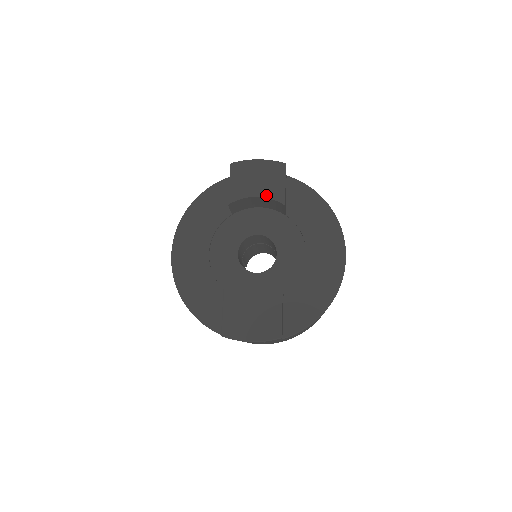
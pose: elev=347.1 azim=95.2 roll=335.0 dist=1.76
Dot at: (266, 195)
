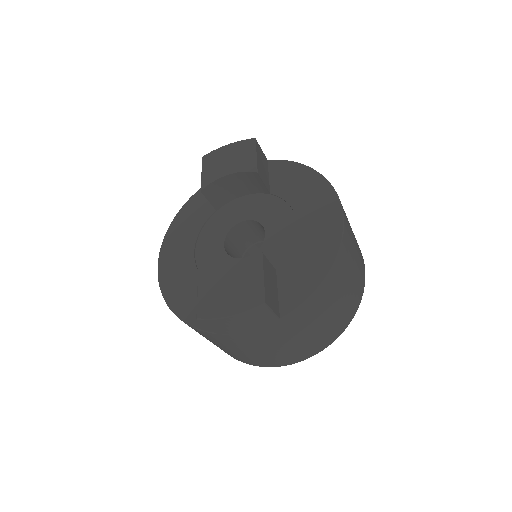
Dot at: (237, 170)
